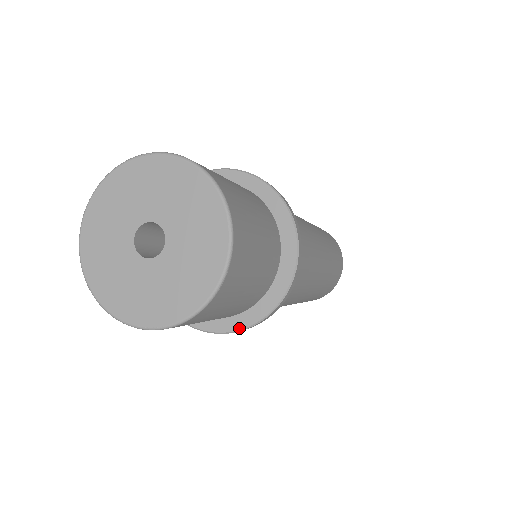
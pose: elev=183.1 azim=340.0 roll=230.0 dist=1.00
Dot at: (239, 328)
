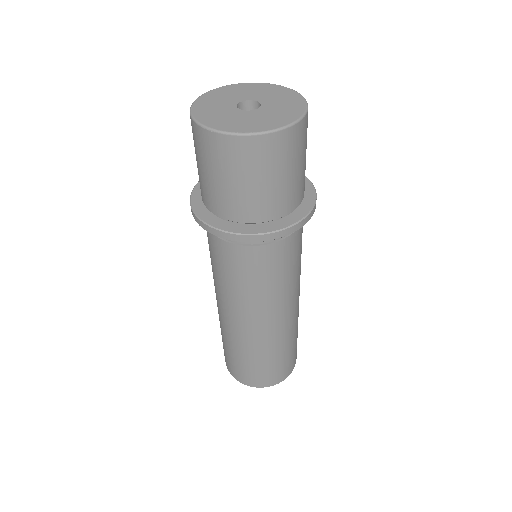
Dot at: (264, 232)
